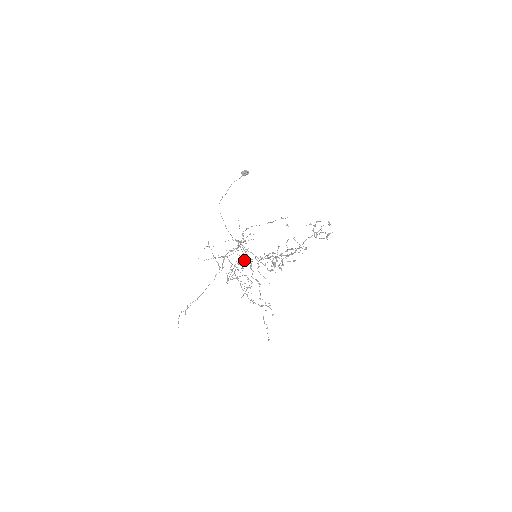
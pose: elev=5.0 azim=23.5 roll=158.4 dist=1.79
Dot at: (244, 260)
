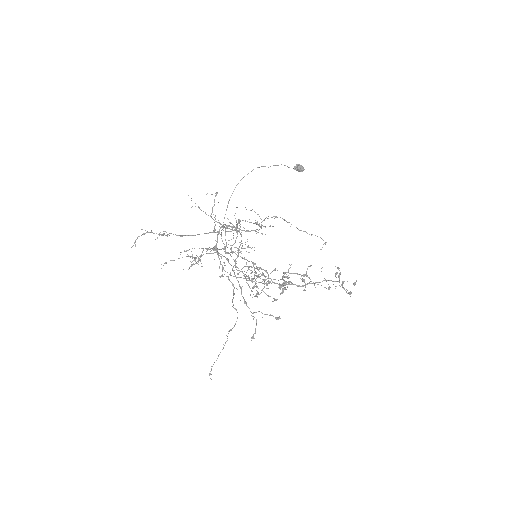
Dot at: (245, 248)
